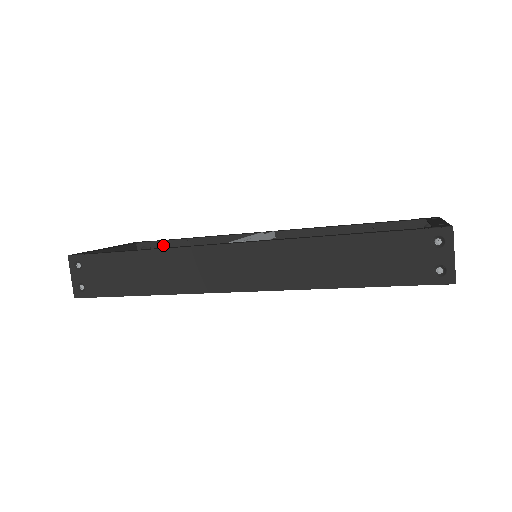
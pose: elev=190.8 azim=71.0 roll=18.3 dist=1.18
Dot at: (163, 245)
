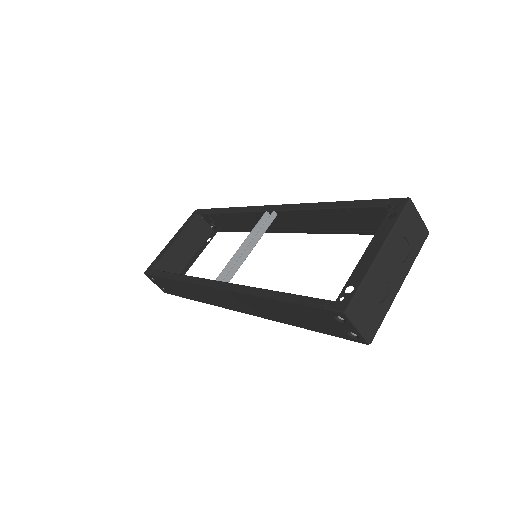
Dot at: (210, 216)
